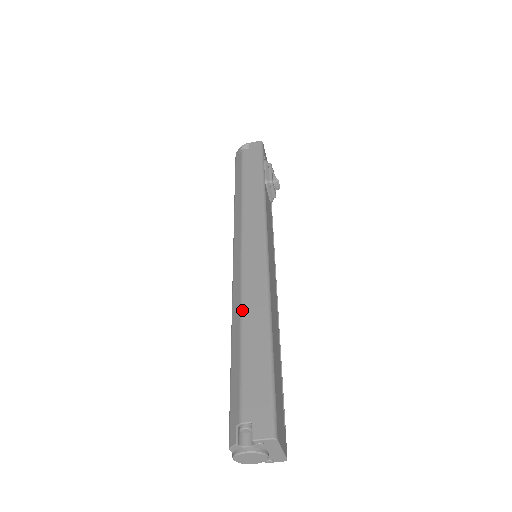
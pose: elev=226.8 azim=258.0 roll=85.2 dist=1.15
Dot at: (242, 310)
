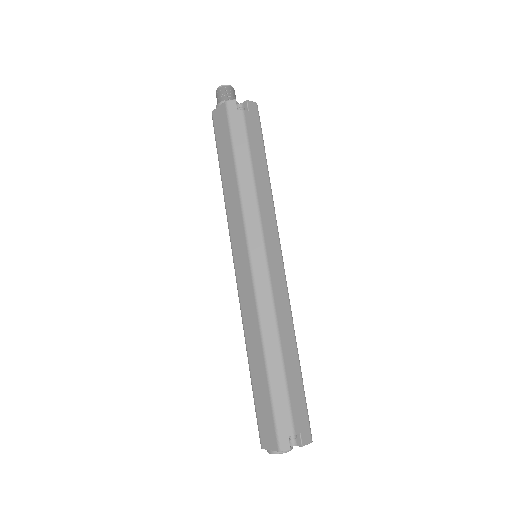
Dot at: (279, 333)
